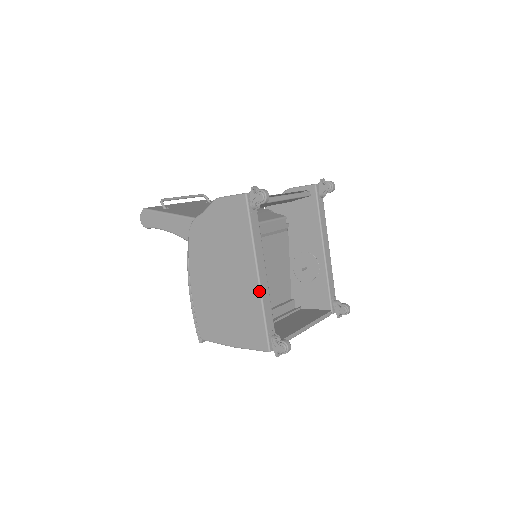
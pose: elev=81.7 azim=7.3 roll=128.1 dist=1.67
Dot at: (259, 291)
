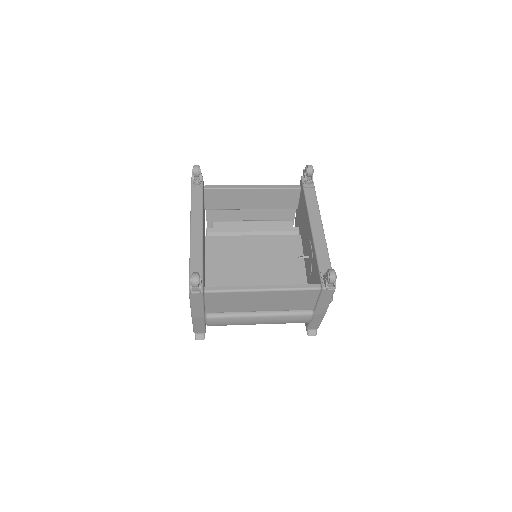
Dot at: (190, 241)
